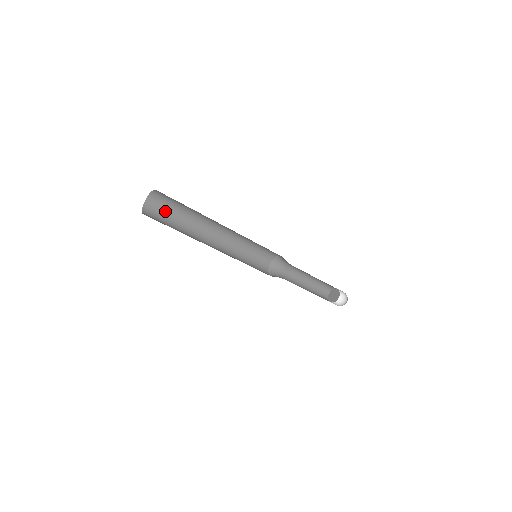
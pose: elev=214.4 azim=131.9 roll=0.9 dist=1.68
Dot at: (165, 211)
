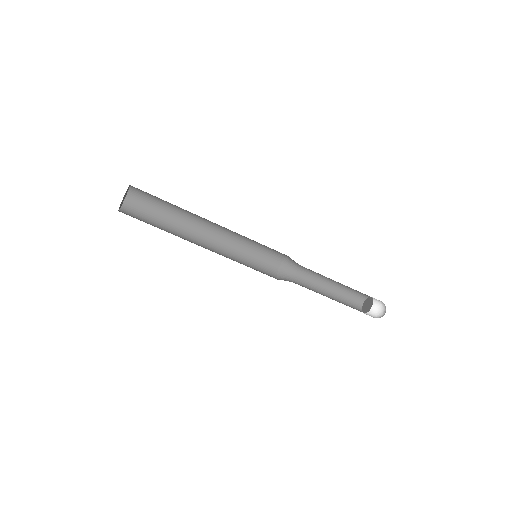
Dot at: (146, 213)
